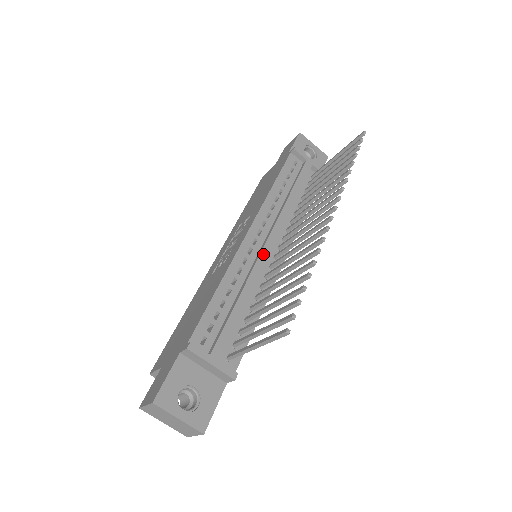
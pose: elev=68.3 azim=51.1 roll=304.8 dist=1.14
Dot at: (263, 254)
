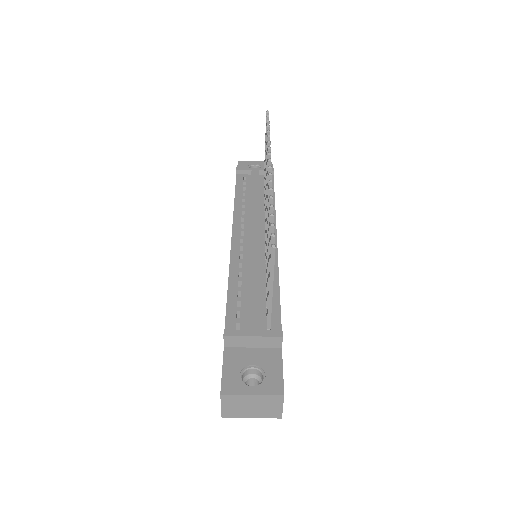
Dot at: (252, 243)
